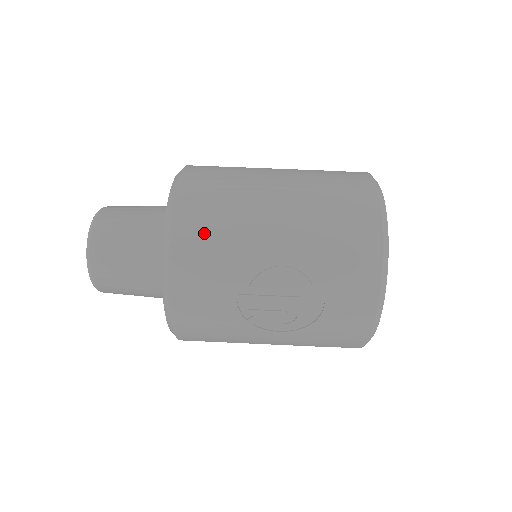
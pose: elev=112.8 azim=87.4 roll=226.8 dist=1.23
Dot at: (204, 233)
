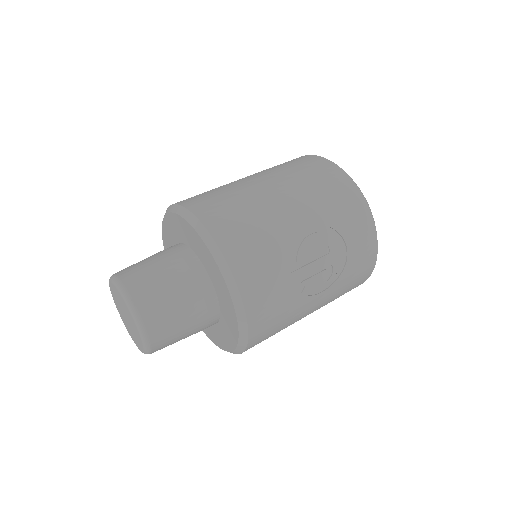
Dot at: (245, 237)
